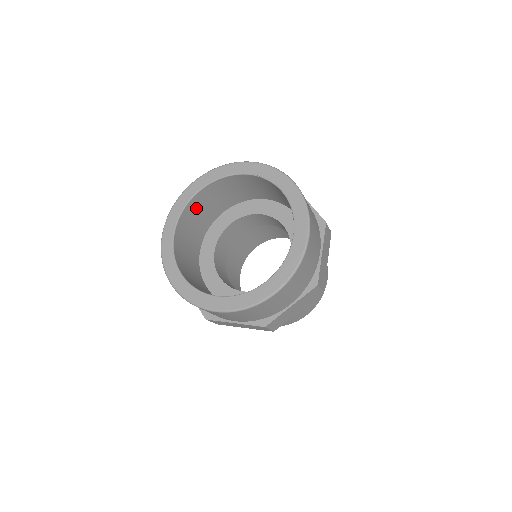
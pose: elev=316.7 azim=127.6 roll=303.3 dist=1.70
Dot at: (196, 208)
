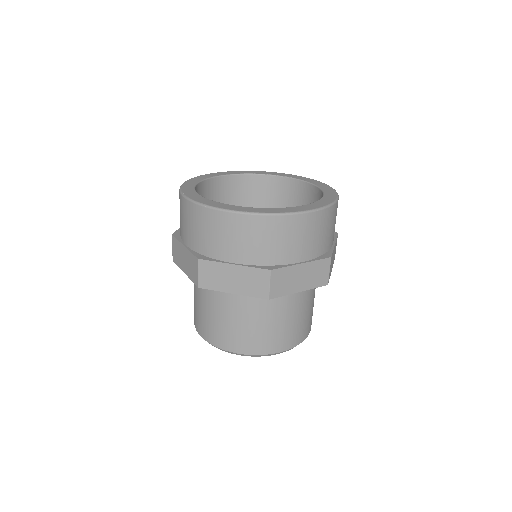
Dot at: occluded
